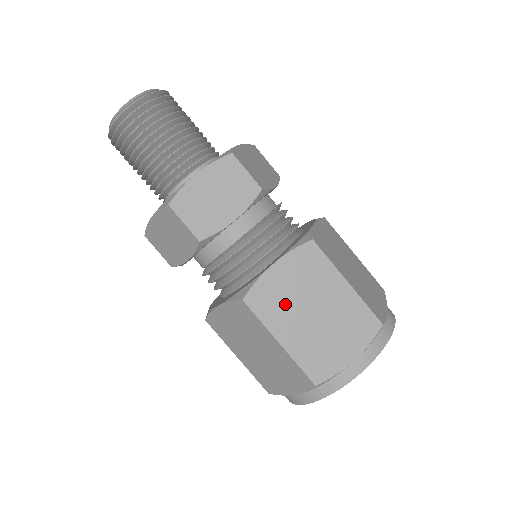
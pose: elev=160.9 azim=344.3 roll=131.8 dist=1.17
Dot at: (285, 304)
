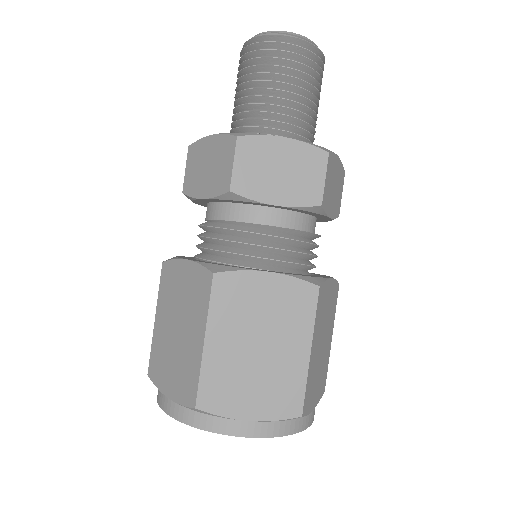
Dot at: (243, 314)
